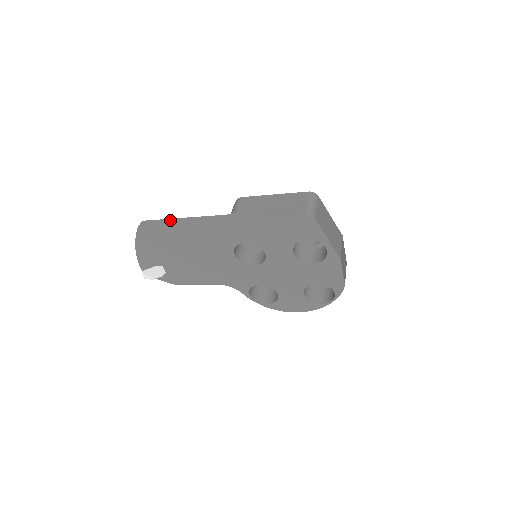
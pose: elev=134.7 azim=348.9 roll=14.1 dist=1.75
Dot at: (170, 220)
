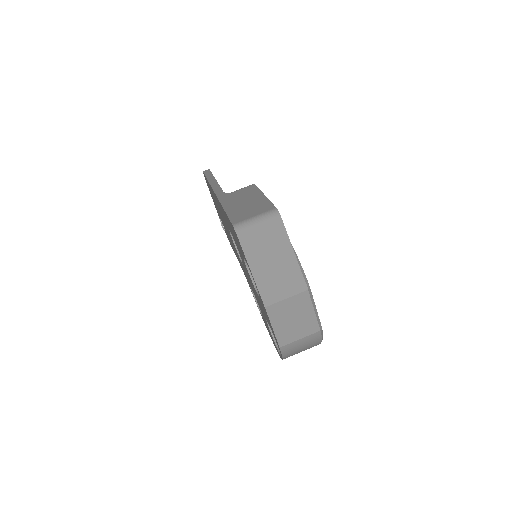
Dot at: (211, 176)
